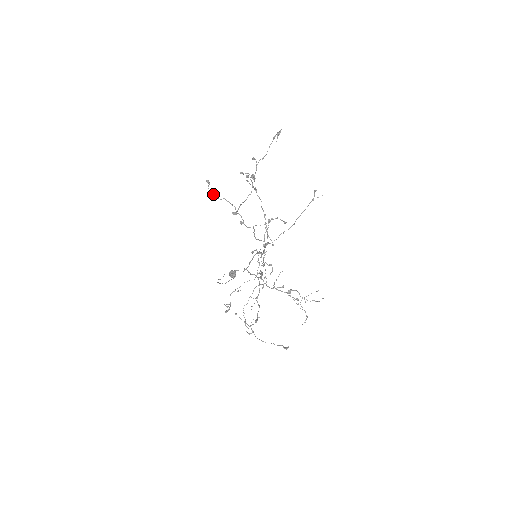
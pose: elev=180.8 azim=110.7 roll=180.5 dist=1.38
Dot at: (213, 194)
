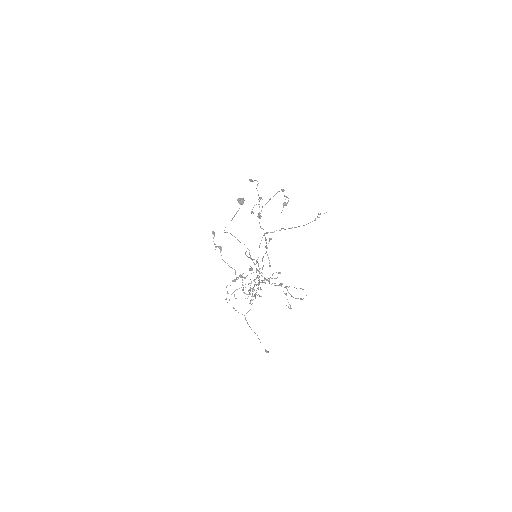
Dot at: occluded
